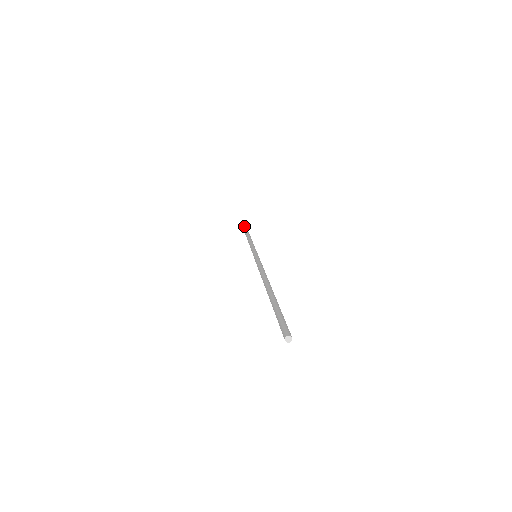
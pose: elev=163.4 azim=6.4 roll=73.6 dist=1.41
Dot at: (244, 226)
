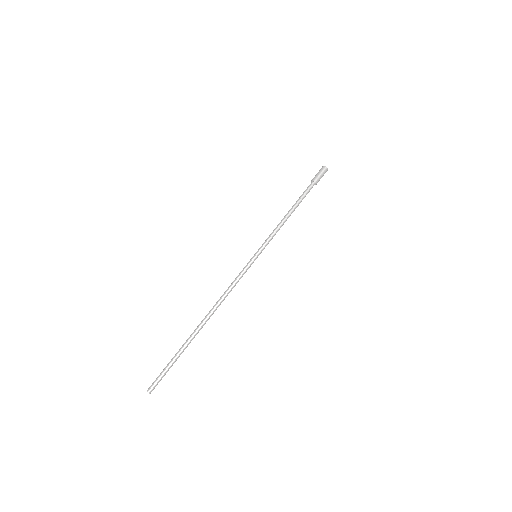
Dot at: (319, 177)
